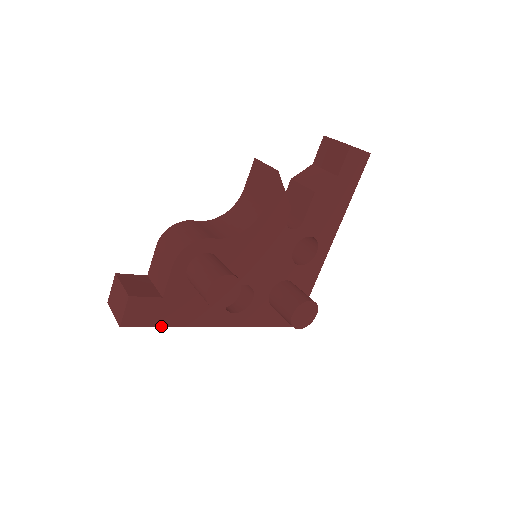
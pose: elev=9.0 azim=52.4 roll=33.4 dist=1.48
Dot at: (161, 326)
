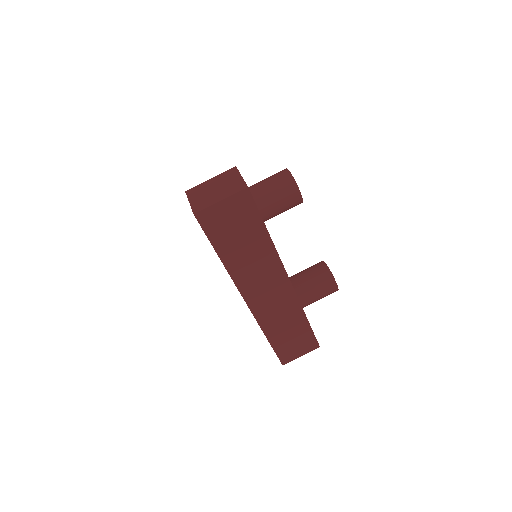
Dot at: (265, 226)
